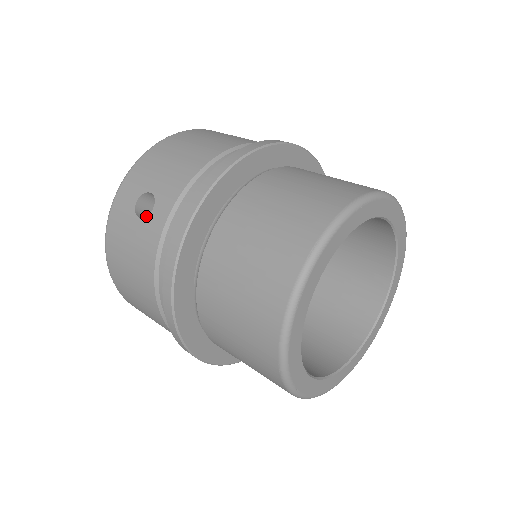
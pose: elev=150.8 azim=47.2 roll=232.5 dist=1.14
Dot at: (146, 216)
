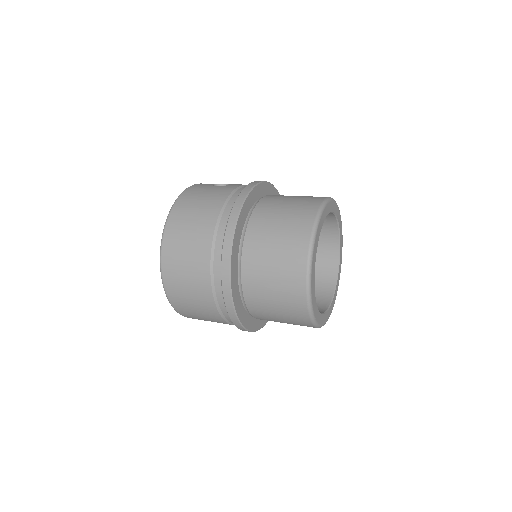
Dot at: occluded
